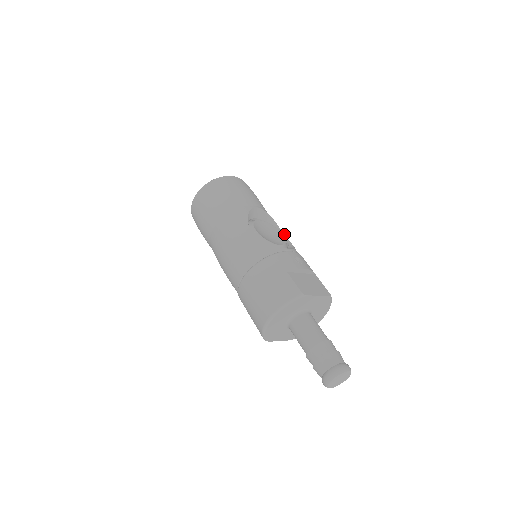
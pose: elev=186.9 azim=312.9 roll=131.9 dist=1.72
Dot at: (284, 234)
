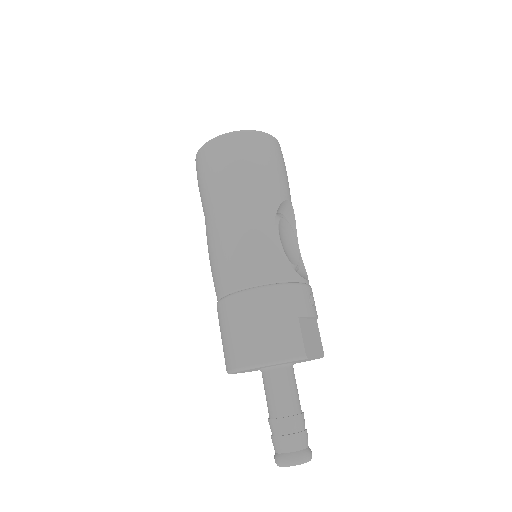
Dot at: occluded
